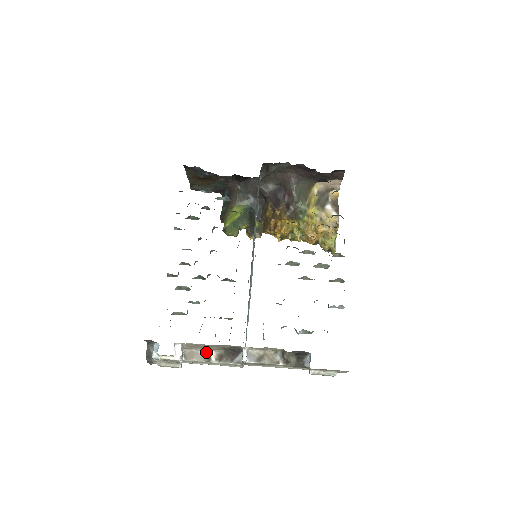
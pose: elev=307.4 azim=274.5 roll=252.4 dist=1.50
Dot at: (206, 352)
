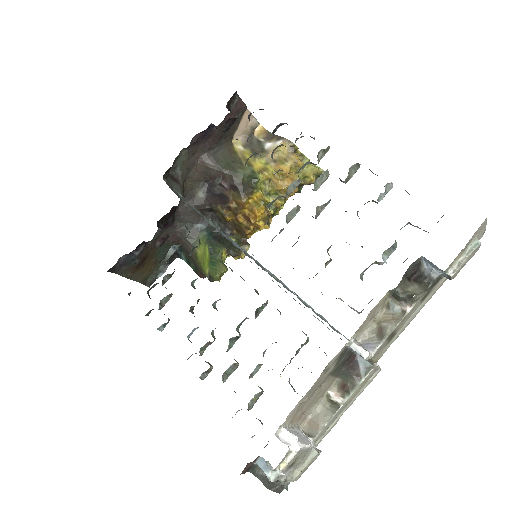
Dot at: (324, 402)
